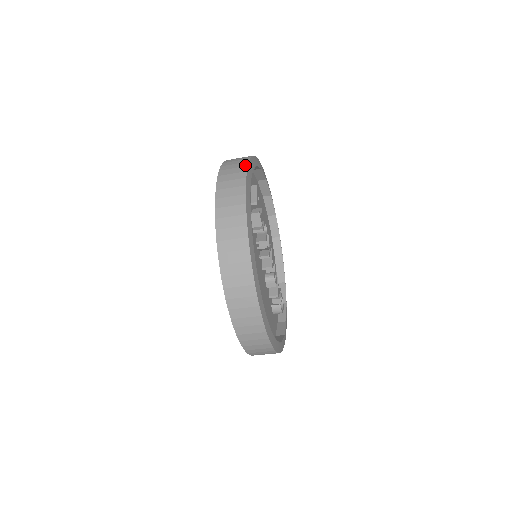
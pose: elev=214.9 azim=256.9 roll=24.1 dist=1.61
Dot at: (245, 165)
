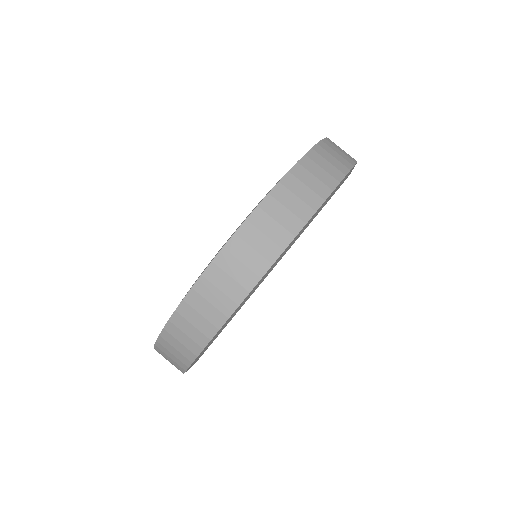
Dot at: occluded
